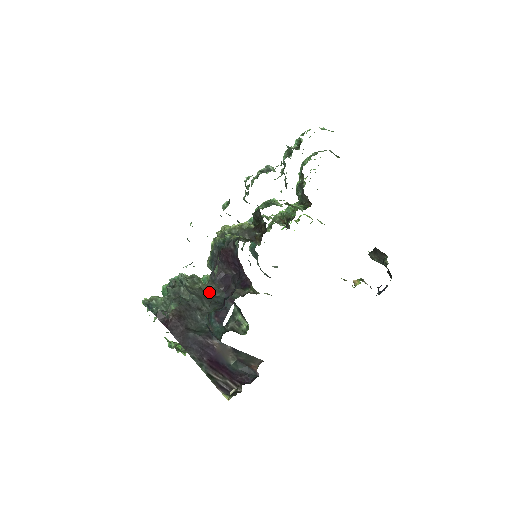
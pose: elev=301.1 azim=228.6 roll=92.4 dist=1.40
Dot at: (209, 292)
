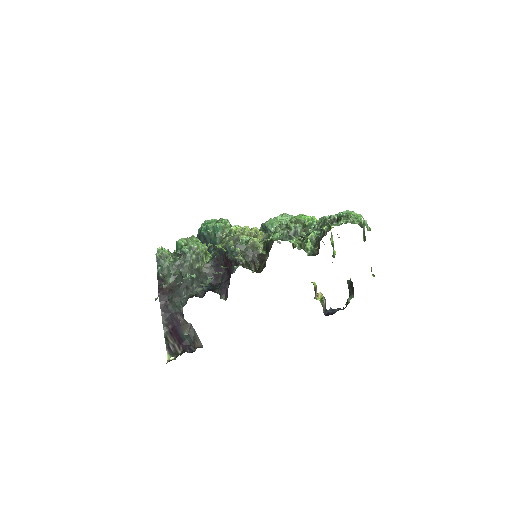
Dot at: (204, 271)
